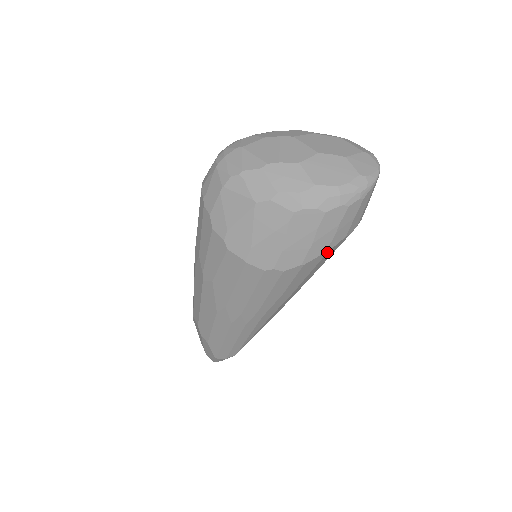
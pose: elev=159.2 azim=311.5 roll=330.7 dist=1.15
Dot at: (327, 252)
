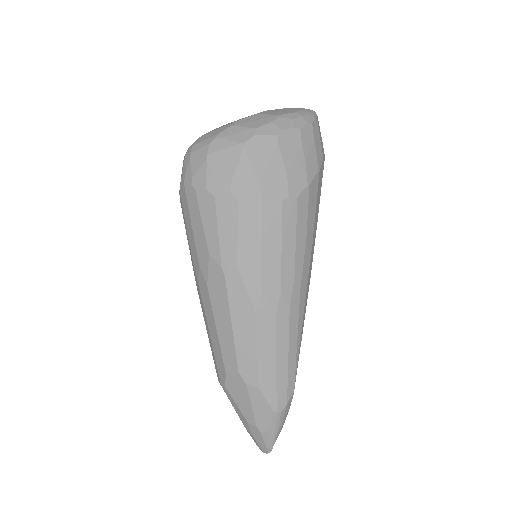
Dot at: (319, 172)
